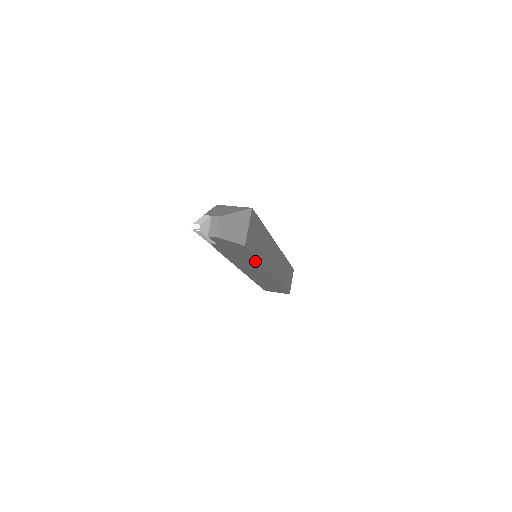
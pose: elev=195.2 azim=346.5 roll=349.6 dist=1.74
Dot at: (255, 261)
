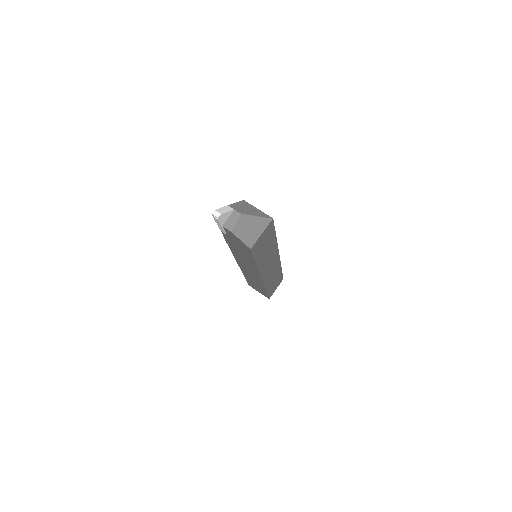
Dot at: (253, 263)
